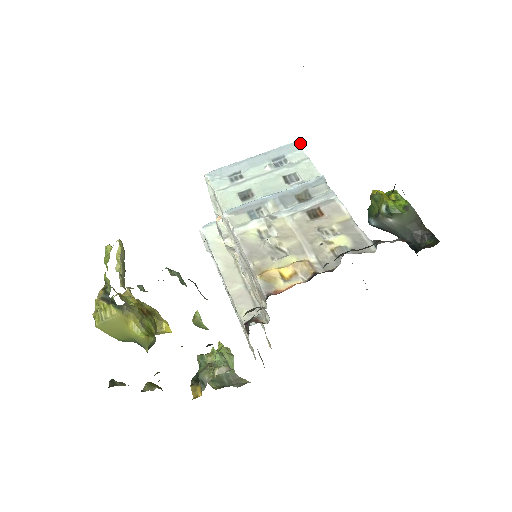
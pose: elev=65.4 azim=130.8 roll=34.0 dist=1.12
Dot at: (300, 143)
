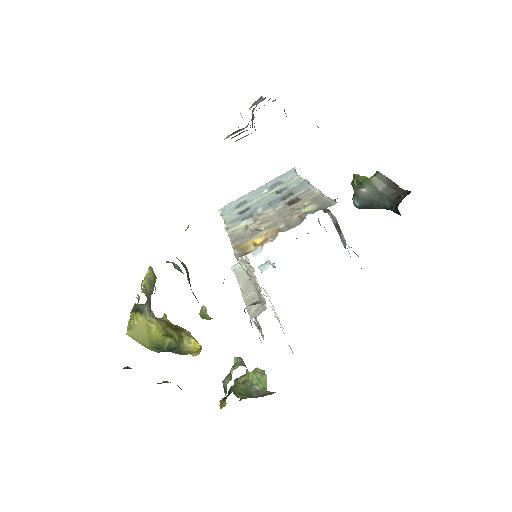
Dot at: (294, 170)
